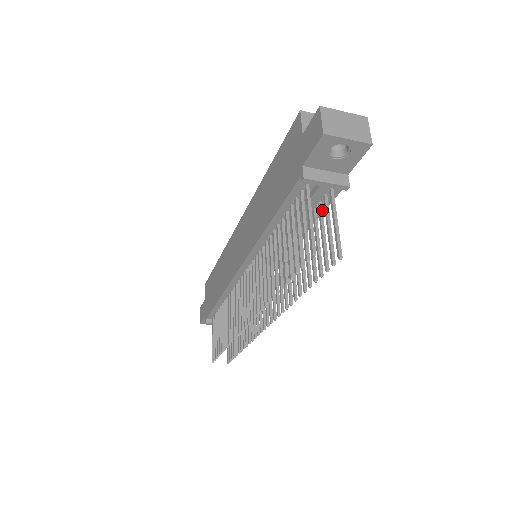
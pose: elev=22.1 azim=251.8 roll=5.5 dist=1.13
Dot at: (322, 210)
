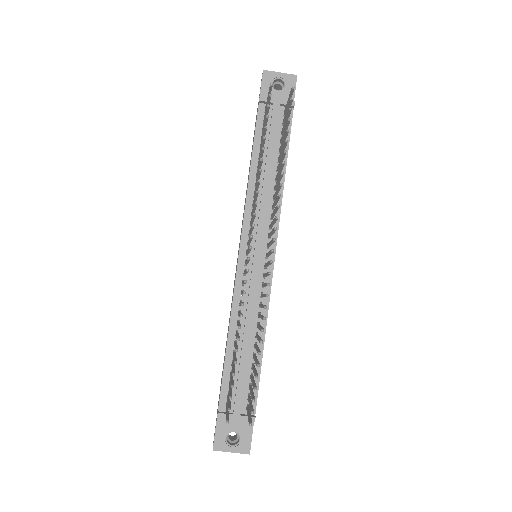
Dot at: occluded
